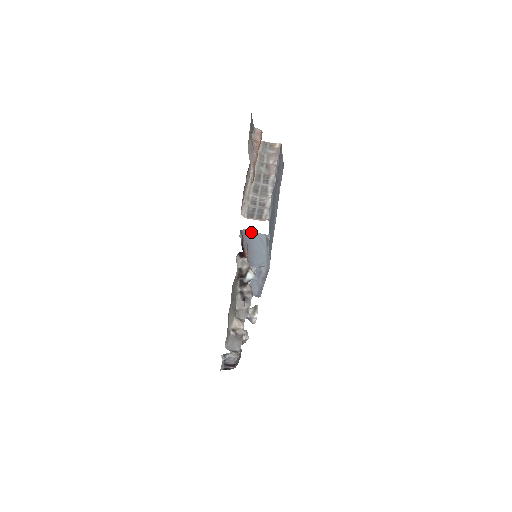
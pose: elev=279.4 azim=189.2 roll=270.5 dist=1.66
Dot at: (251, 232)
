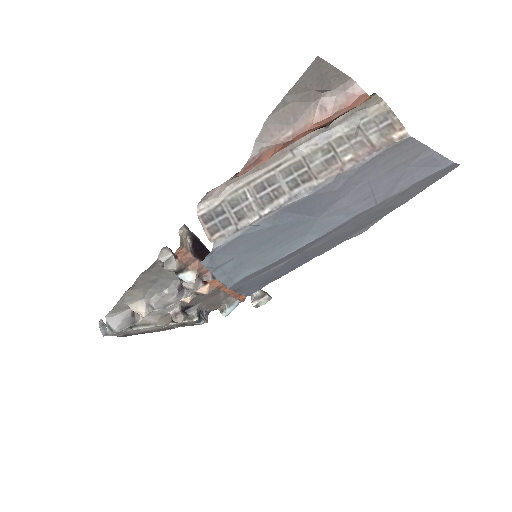
Dot at: occluded
